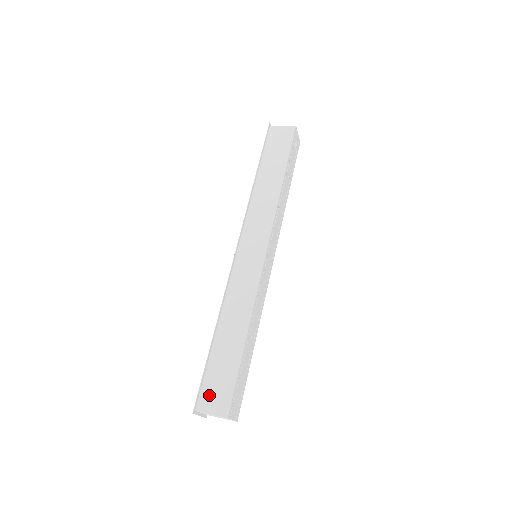
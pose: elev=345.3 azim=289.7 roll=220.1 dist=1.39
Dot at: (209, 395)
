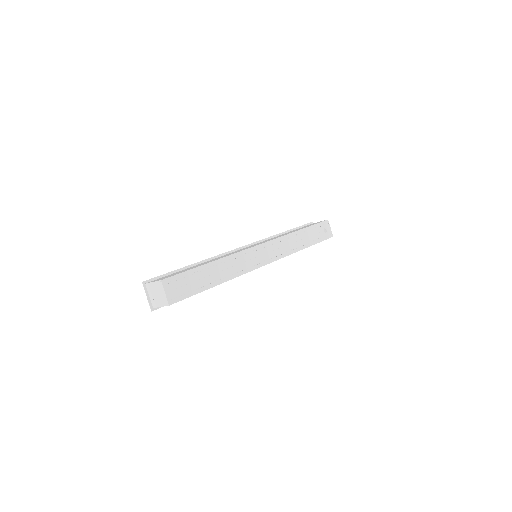
Dot at: (161, 278)
